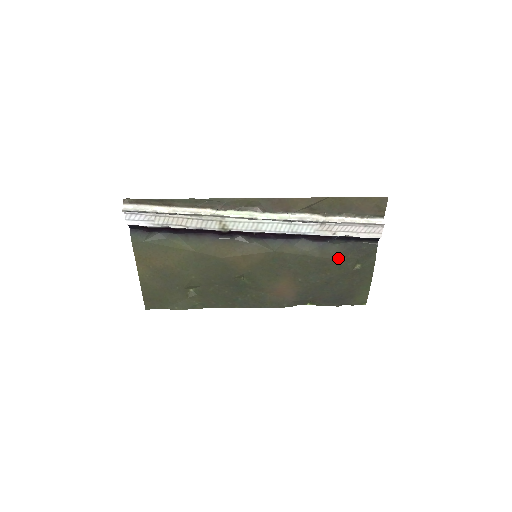
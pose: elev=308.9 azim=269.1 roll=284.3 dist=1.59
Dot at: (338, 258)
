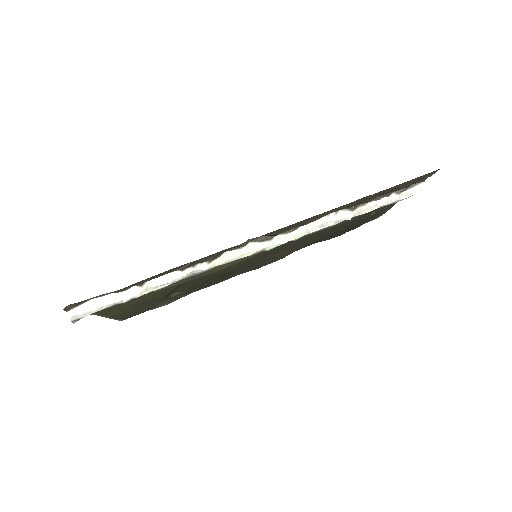
Dot at: (354, 218)
